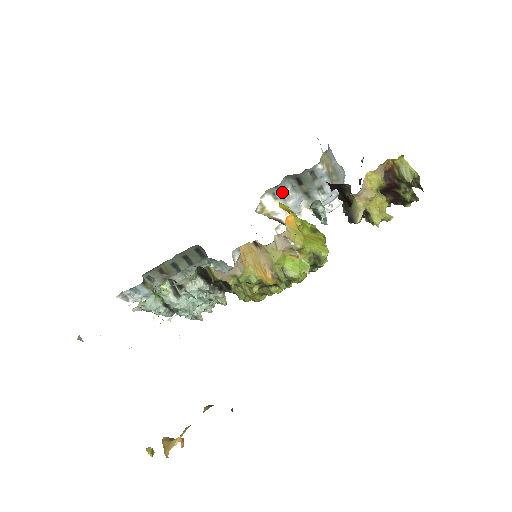
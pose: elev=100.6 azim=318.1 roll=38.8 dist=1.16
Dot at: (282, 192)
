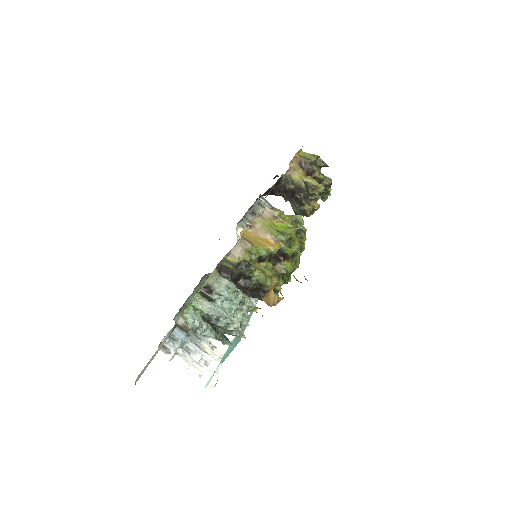
Dot at: occluded
